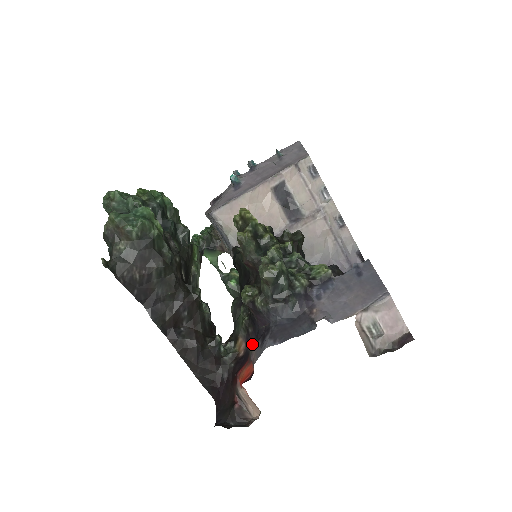
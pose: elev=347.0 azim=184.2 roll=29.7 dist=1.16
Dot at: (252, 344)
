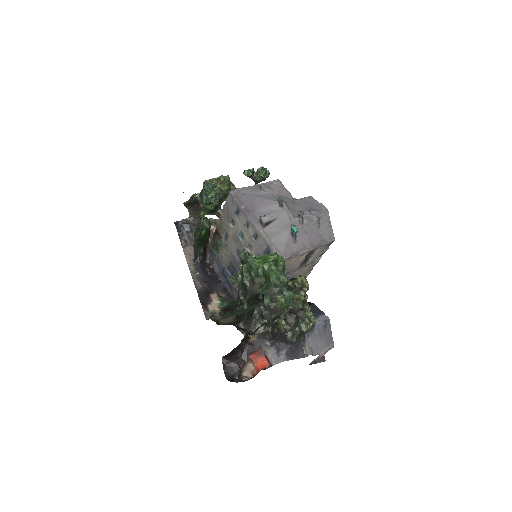
Dot at: (265, 344)
